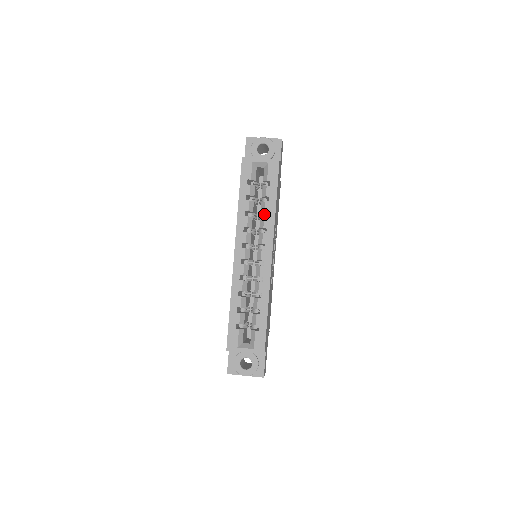
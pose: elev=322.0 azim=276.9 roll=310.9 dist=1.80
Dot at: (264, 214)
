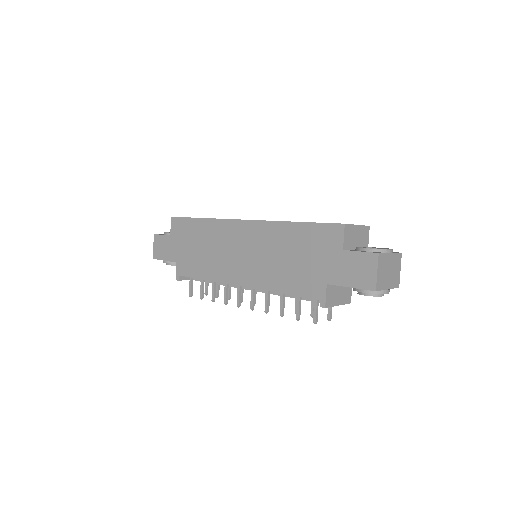
Dot at: occluded
